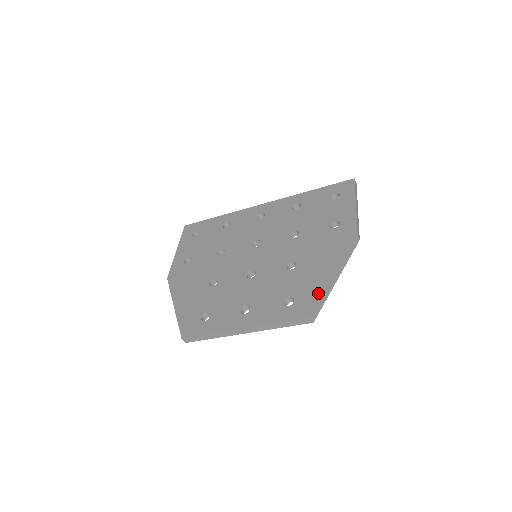
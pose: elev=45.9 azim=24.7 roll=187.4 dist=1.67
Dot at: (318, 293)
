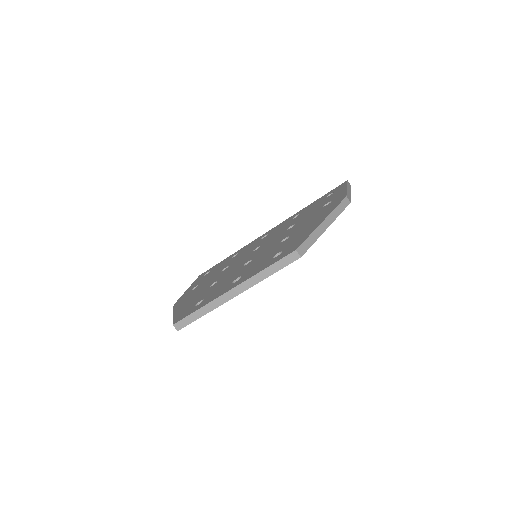
Dot at: (305, 236)
